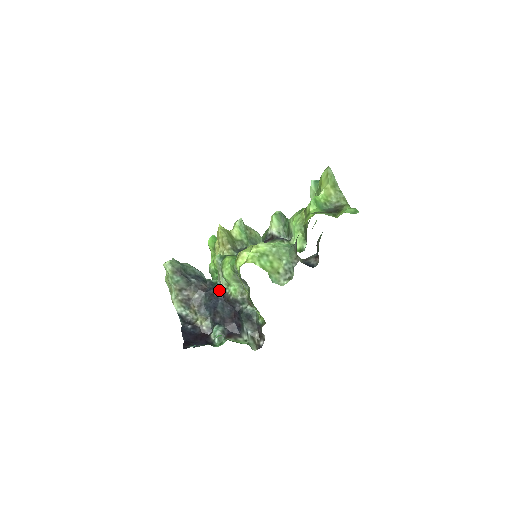
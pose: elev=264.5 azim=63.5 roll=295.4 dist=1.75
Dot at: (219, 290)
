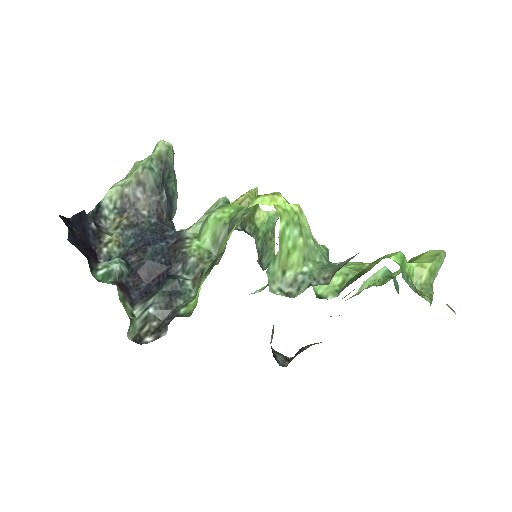
Dot at: (177, 234)
